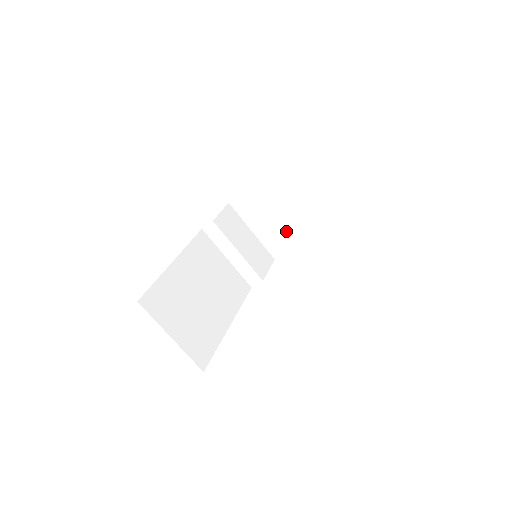
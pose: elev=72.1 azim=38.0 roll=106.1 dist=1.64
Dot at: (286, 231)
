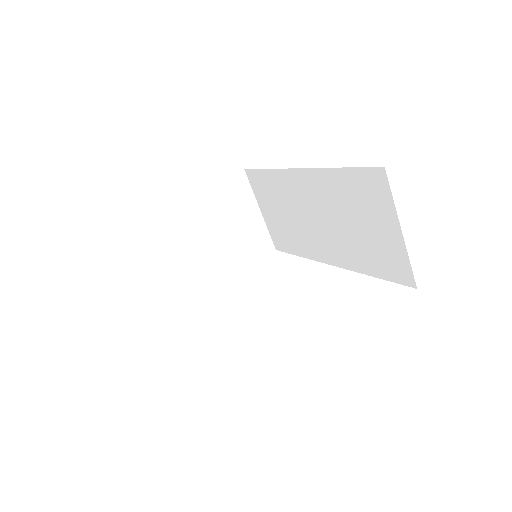
Dot at: (209, 262)
